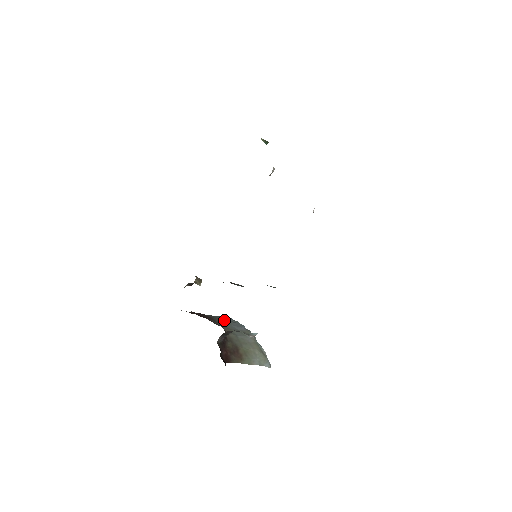
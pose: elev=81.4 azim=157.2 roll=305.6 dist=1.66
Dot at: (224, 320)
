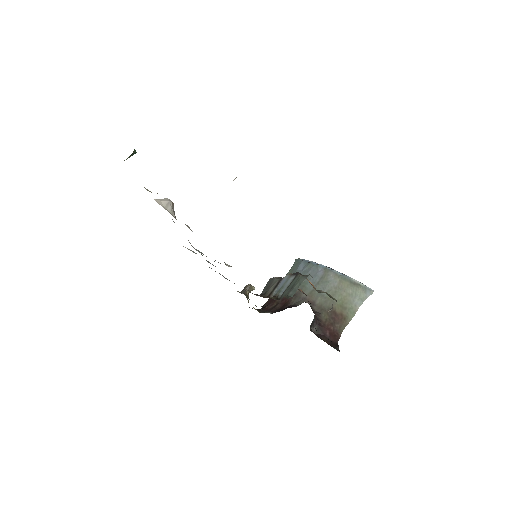
Dot at: occluded
